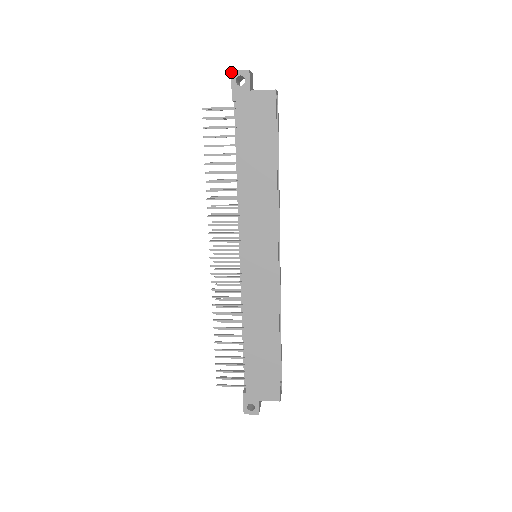
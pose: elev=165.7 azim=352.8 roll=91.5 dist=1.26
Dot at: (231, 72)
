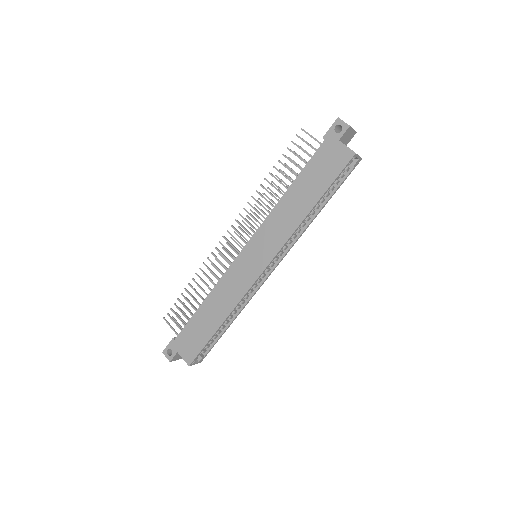
Dot at: (337, 118)
